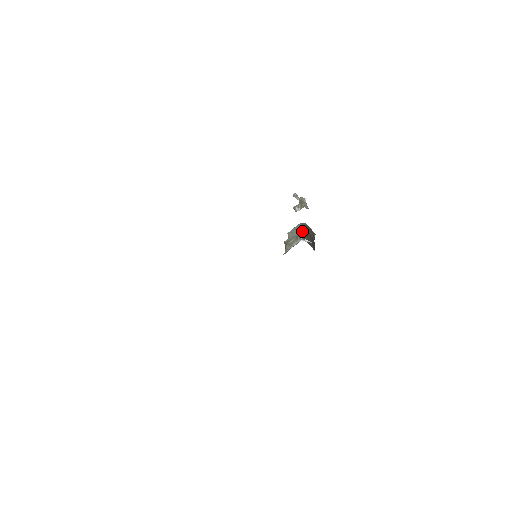
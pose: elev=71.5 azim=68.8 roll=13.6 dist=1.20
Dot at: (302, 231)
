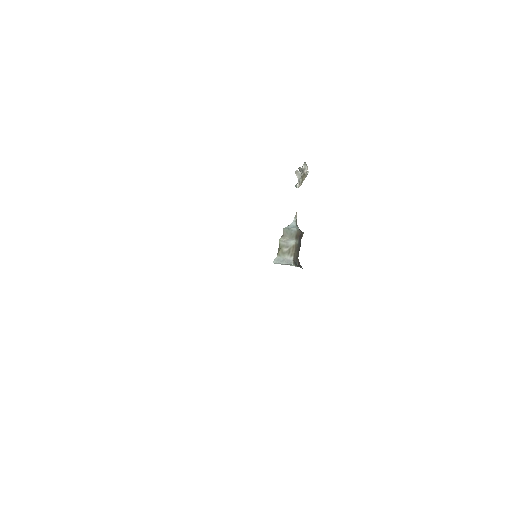
Dot at: (295, 247)
